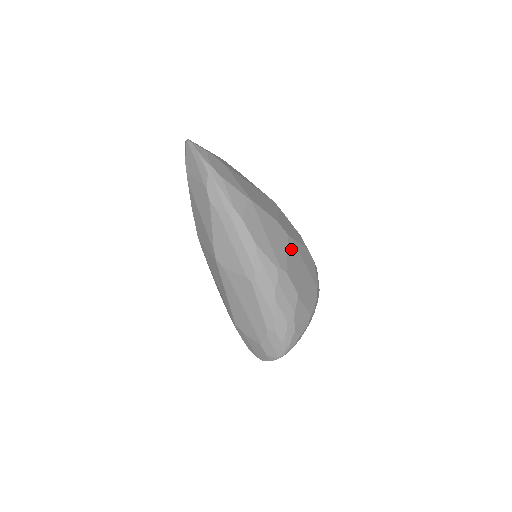
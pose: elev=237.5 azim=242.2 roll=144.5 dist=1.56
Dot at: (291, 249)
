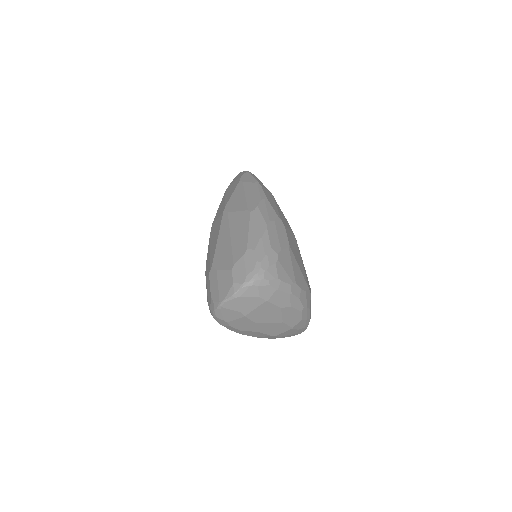
Dot at: (293, 238)
